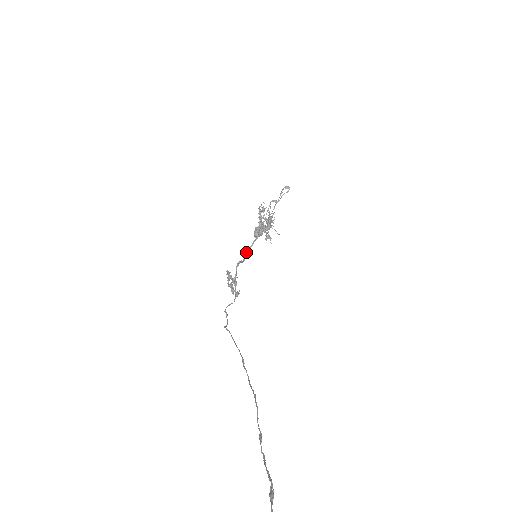
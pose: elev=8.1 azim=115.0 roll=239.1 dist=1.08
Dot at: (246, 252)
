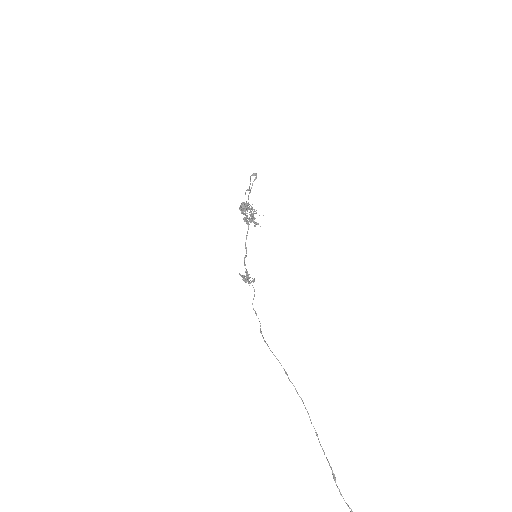
Dot at: (245, 245)
